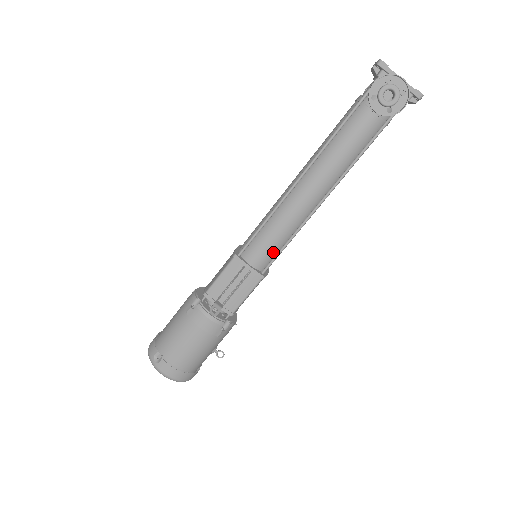
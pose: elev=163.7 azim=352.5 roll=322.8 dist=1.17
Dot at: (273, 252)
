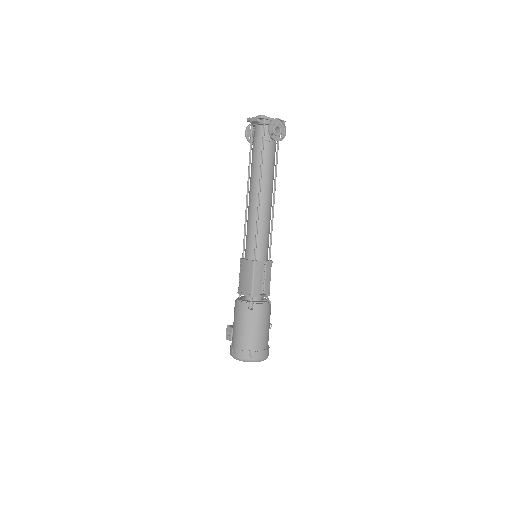
Dot at: (268, 245)
